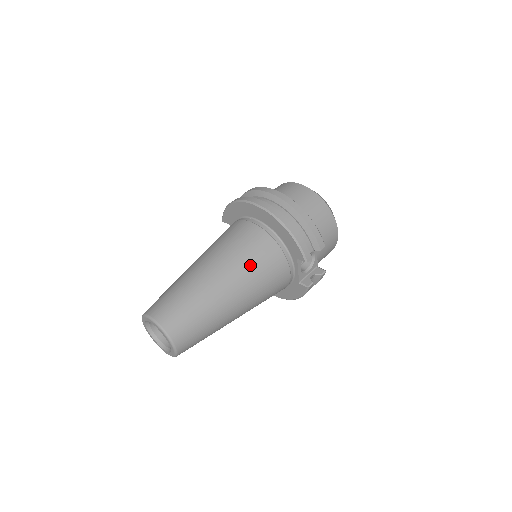
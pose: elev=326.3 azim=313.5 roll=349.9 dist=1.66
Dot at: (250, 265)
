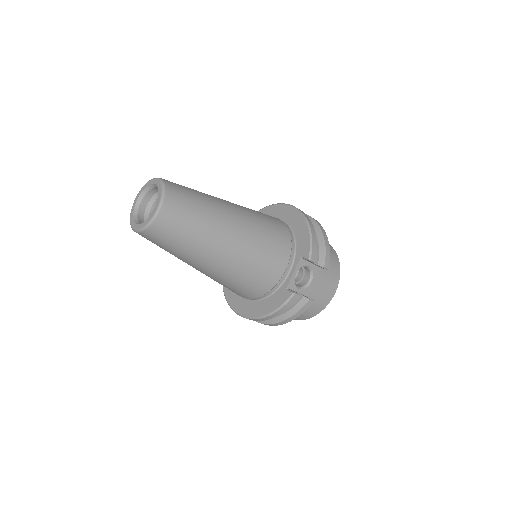
Dot at: (262, 224)
